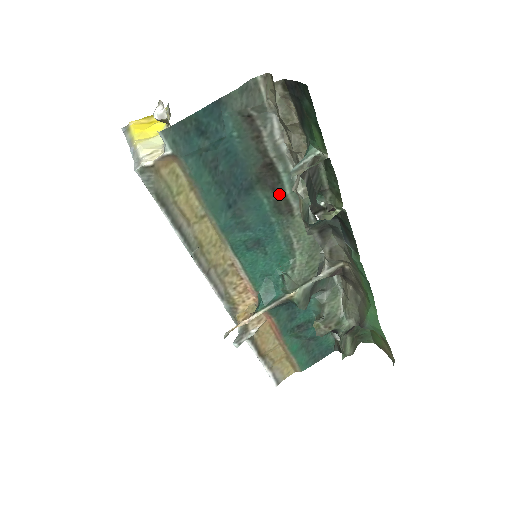
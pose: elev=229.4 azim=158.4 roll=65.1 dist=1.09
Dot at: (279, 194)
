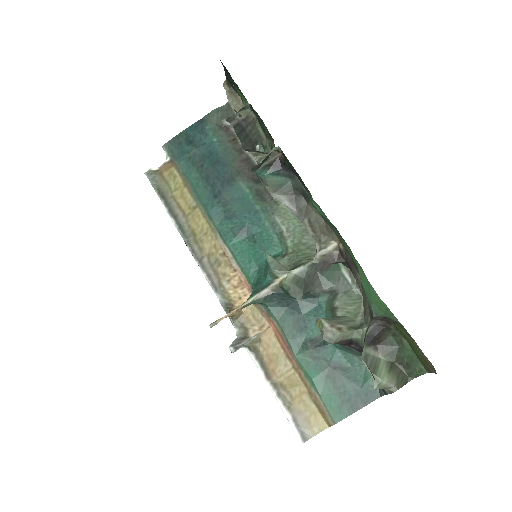
Dot at: (260, 184)
